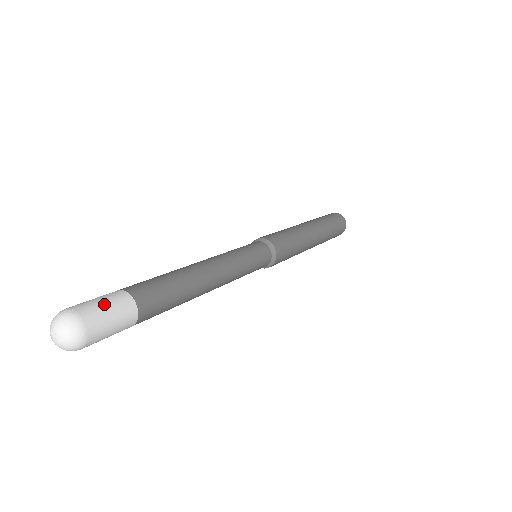
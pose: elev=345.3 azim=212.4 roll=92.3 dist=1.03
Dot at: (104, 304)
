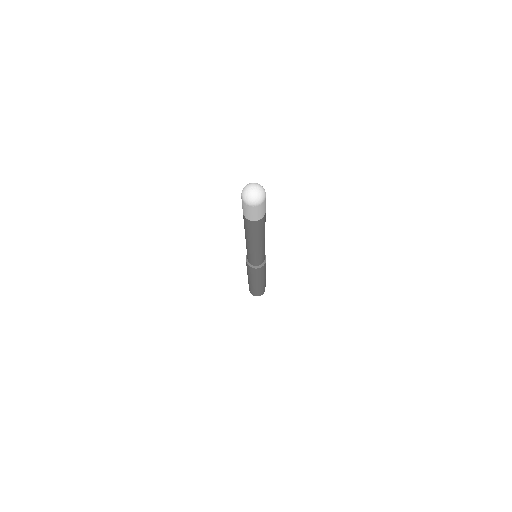
Dot at: occluded
